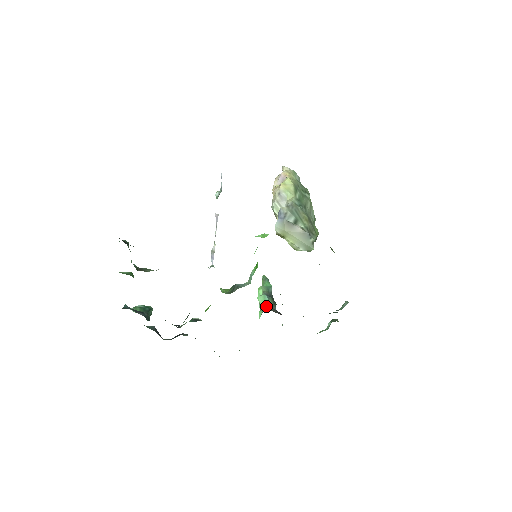
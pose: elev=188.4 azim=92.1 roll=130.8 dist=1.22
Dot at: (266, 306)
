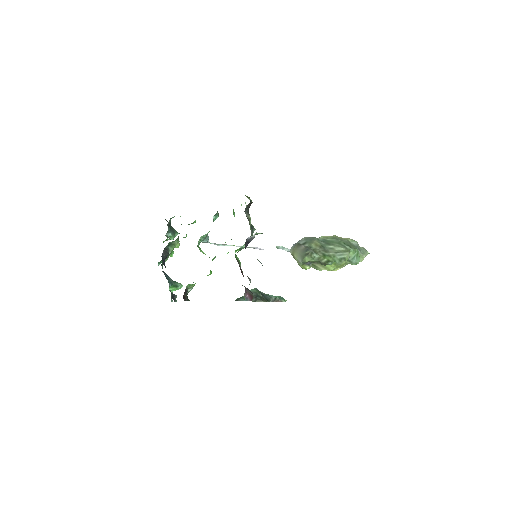
Dot at: occluded
